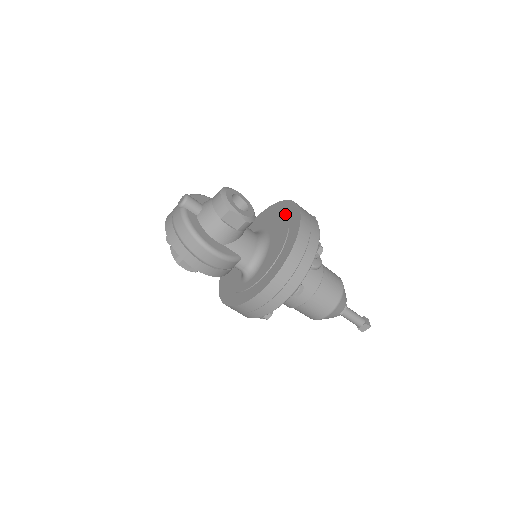
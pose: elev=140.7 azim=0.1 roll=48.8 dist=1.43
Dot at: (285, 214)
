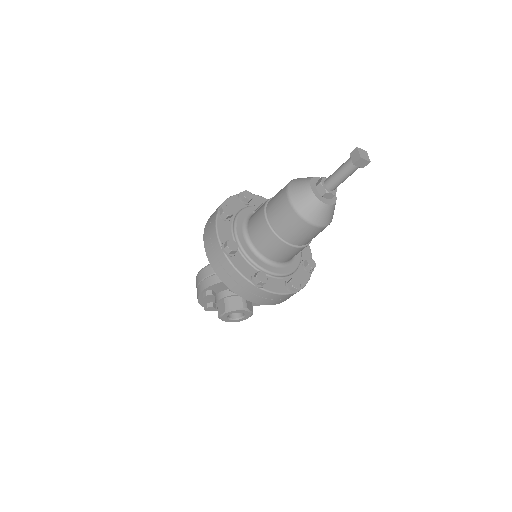
Dot at: occluded
